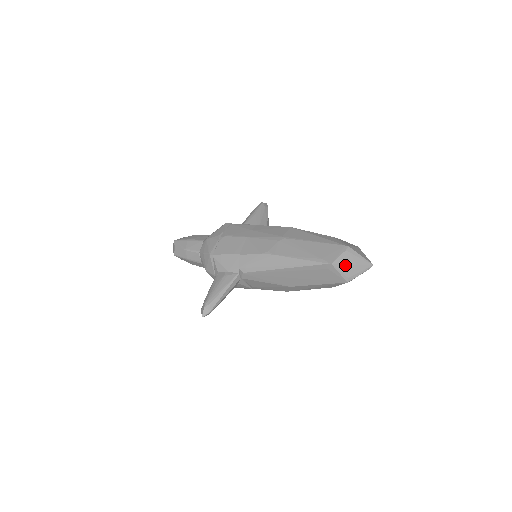
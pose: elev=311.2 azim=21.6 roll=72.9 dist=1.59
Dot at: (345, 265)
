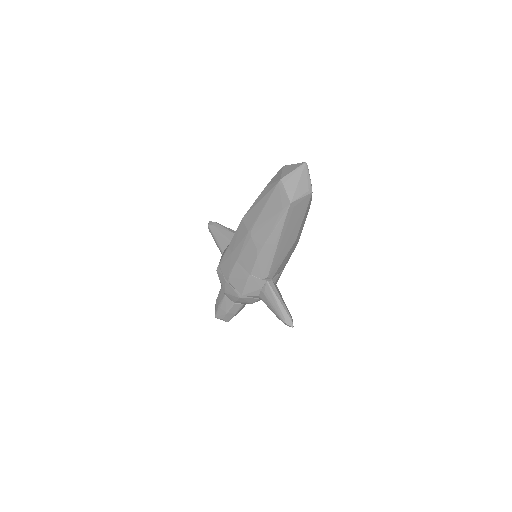
Dot at: (296, 190)
